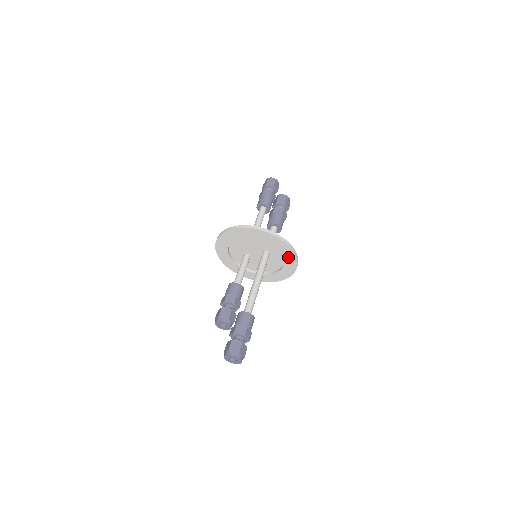
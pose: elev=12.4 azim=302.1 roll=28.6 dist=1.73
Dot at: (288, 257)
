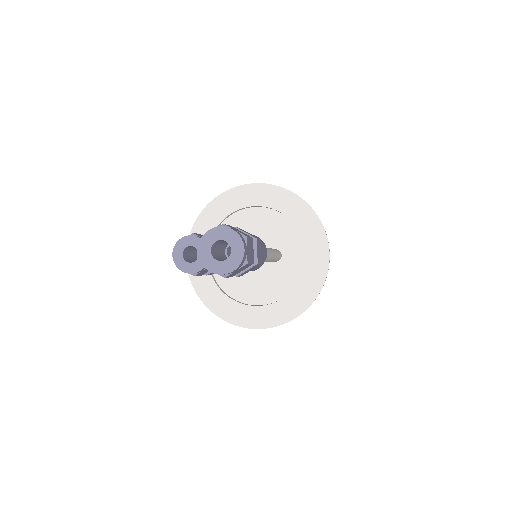
Dot at: (313, 266)
